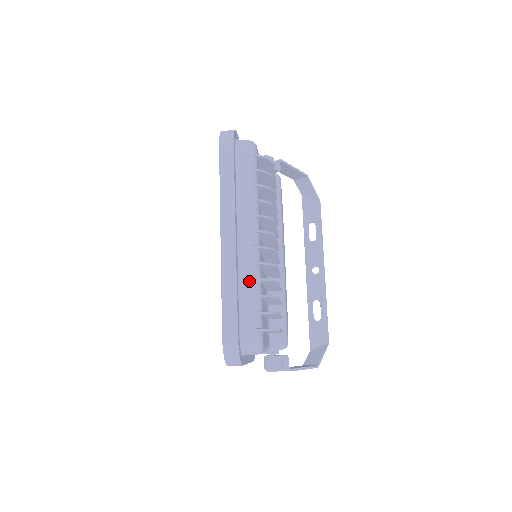
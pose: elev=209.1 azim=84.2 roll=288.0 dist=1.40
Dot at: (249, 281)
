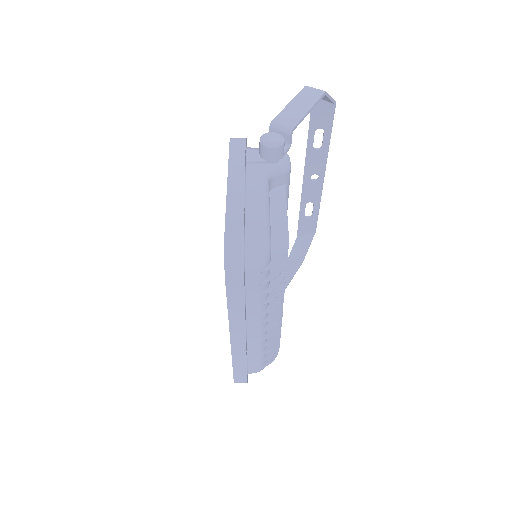
Dot at: (257, 350)
